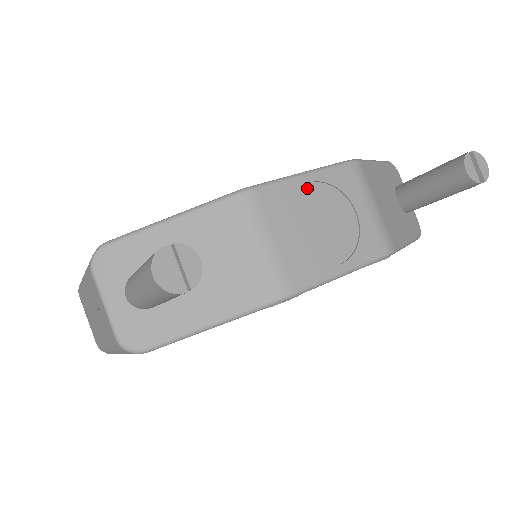
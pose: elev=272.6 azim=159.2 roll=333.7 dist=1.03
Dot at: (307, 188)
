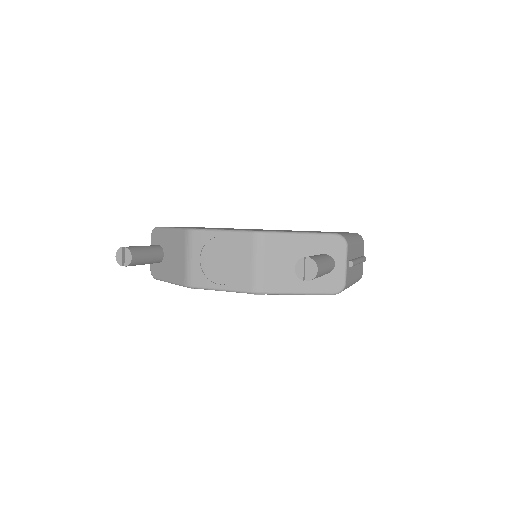
Dot at: (221, 239)
